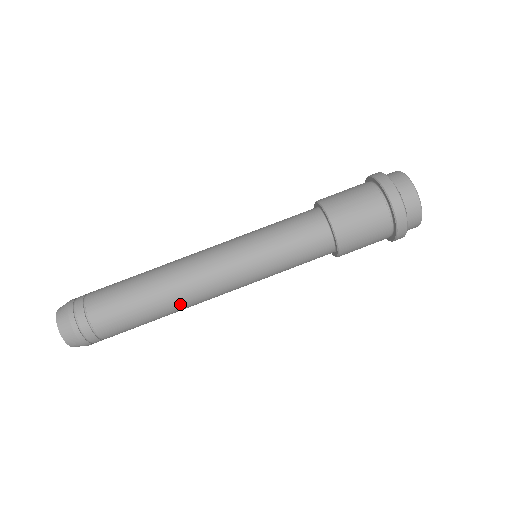
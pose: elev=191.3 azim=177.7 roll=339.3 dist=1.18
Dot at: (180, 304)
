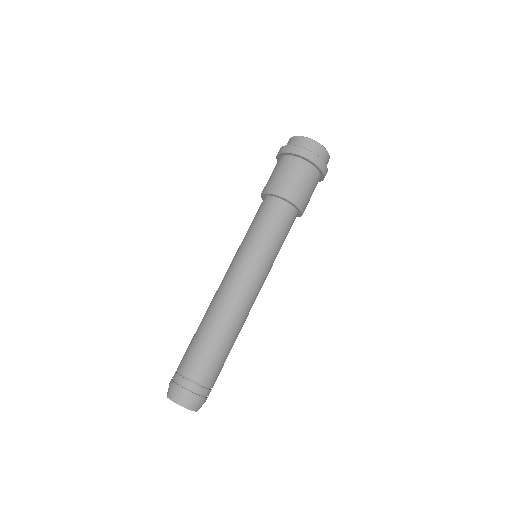
Dot at: (228, 316)
